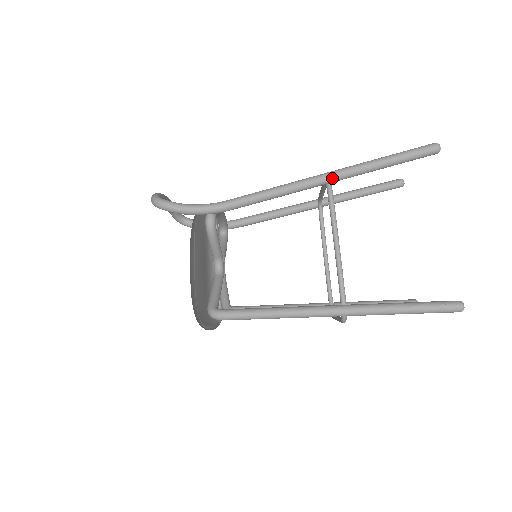
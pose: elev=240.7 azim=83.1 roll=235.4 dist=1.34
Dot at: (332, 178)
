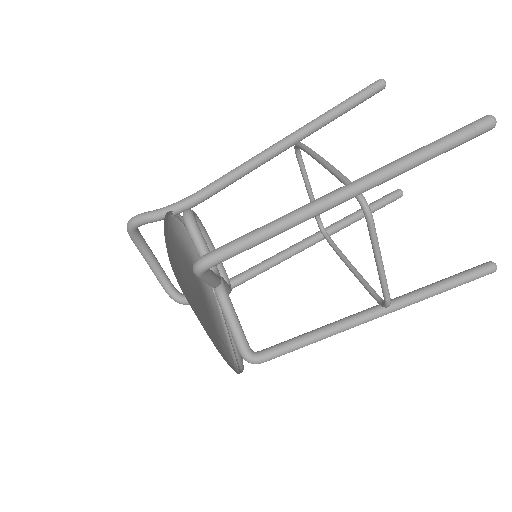
Dot at: (296, 133)
